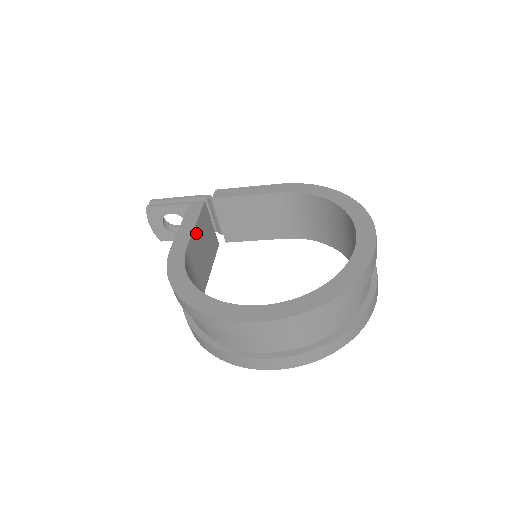
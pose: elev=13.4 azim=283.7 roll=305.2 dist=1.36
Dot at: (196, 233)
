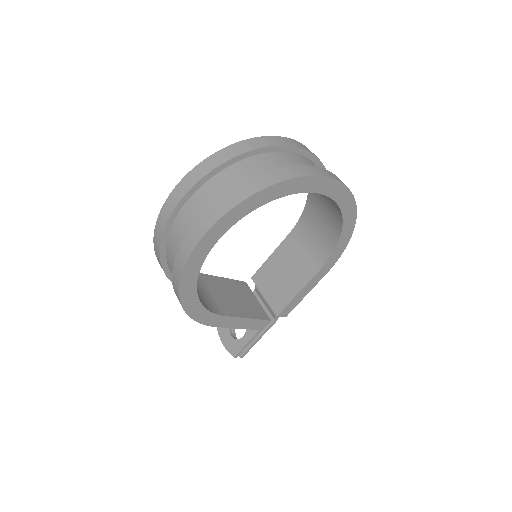
Dot at: (221, 281)
